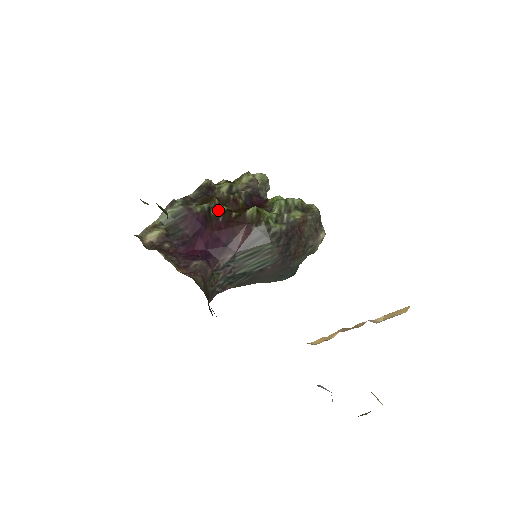
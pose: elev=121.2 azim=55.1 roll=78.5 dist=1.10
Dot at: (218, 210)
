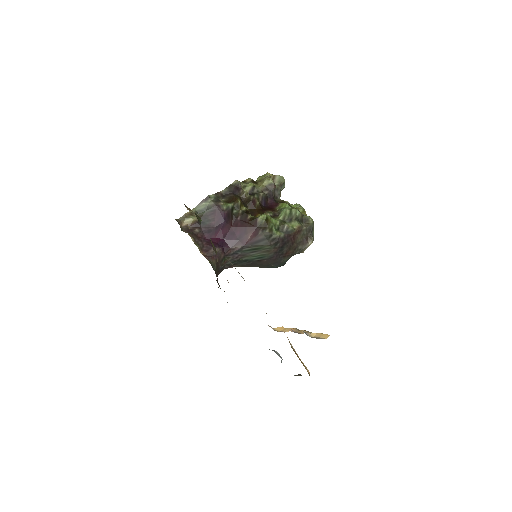
Dot at: (239, 210)
